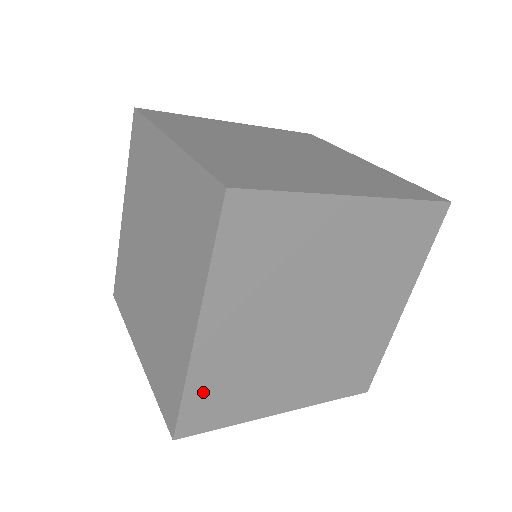
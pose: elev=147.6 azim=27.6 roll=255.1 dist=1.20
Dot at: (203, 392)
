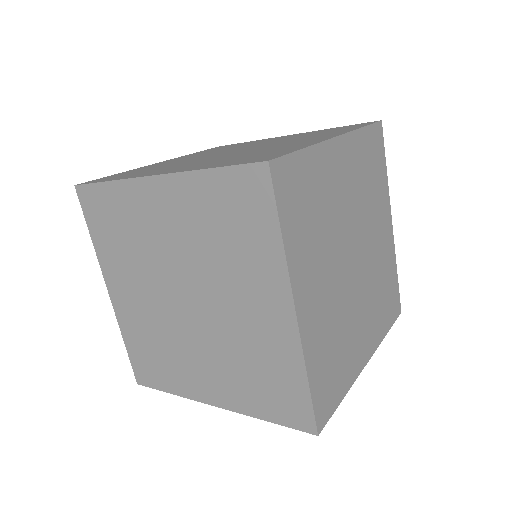
Dot at: (319, 372)
